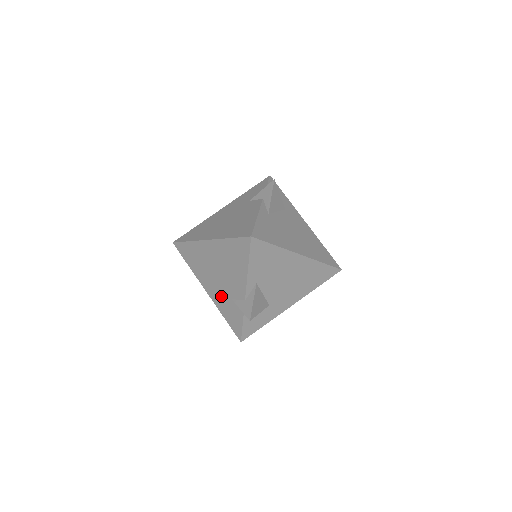
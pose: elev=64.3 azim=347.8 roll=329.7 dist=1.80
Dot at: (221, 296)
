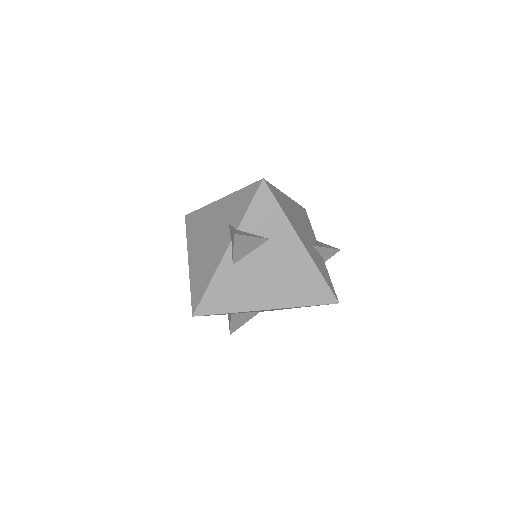
Dot at: occluded
